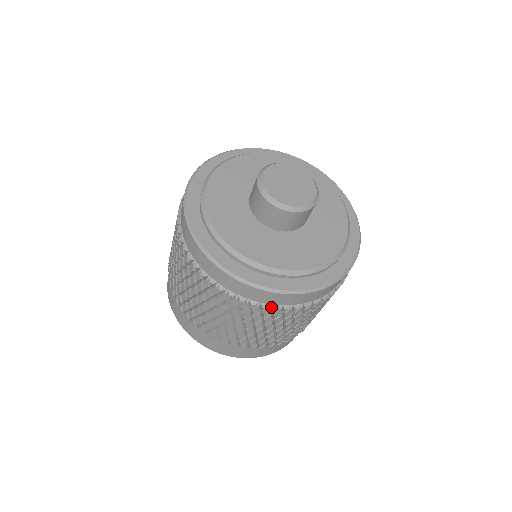
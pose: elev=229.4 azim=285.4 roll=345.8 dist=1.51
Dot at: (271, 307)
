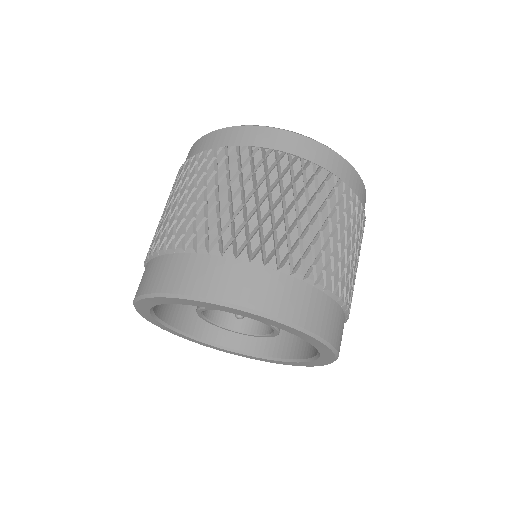
Dot at: (288, 157)
